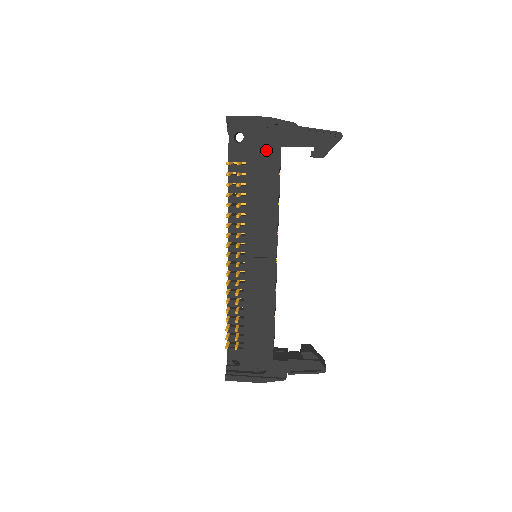
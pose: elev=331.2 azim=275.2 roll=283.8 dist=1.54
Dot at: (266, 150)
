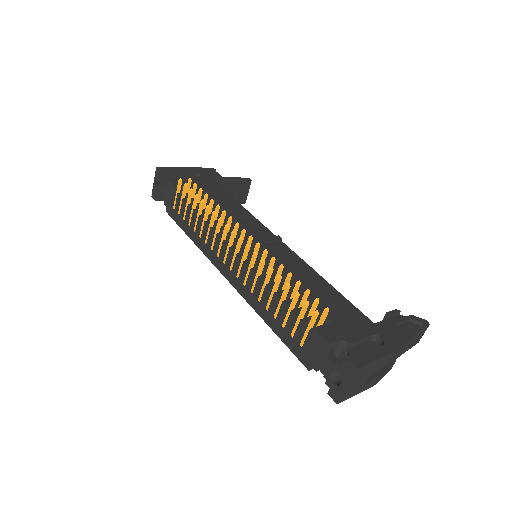
Dot at: (204, 182)
